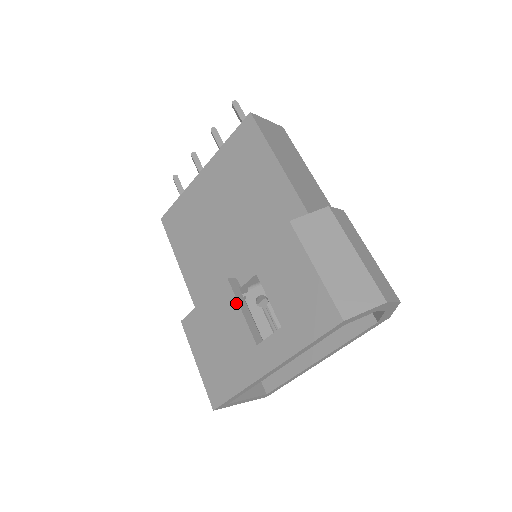
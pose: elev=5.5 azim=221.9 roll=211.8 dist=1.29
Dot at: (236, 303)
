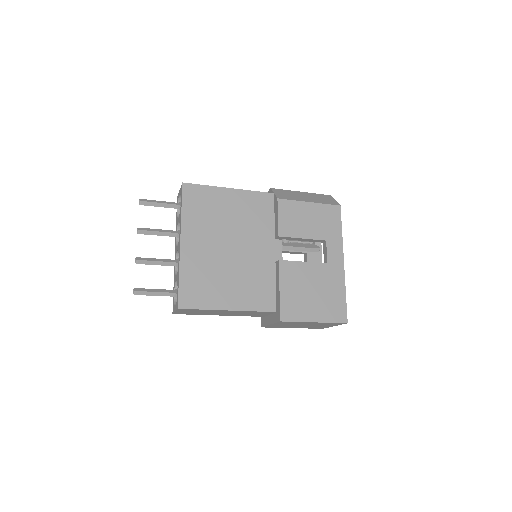
Dot at: (297, 263)
